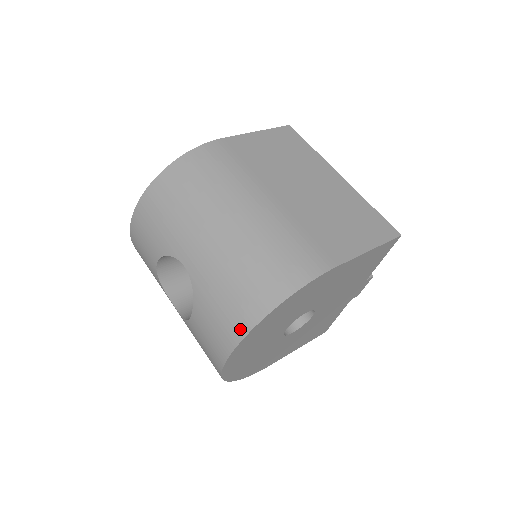
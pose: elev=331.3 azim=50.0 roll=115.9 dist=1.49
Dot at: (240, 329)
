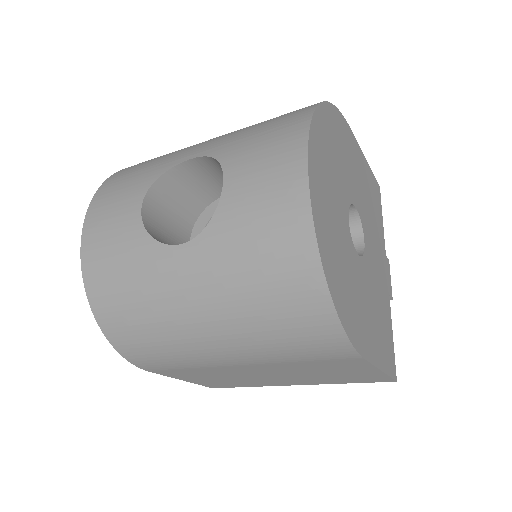
Dot at: (301, 117)
